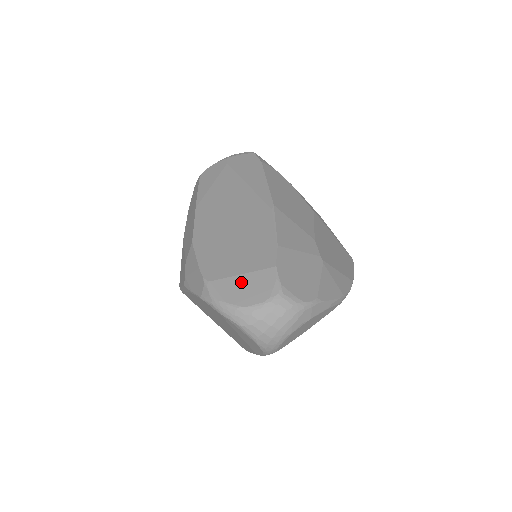
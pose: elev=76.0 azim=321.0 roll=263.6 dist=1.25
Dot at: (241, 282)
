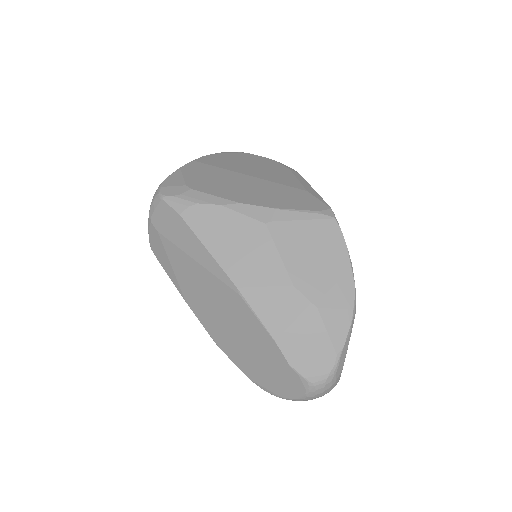
Dot at: (278, 382)
